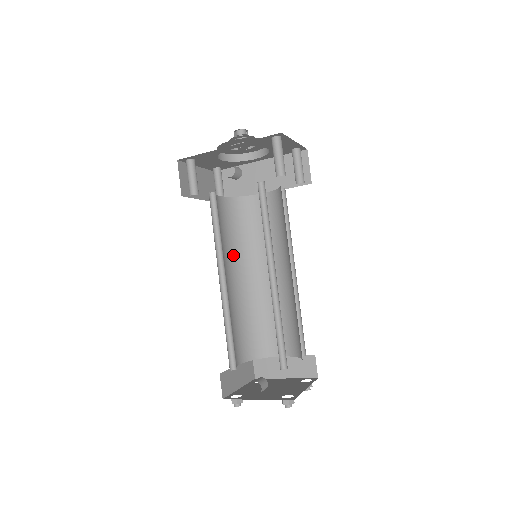
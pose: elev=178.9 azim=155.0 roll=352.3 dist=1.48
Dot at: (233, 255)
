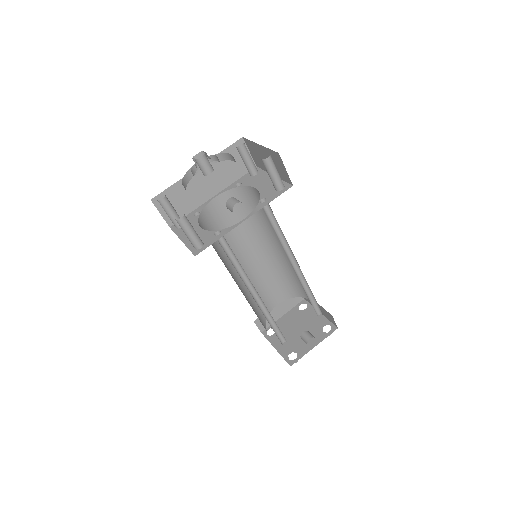
Dot at: (226, 266)
